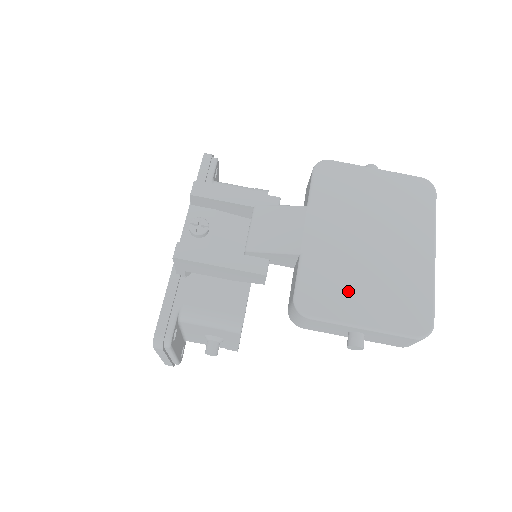
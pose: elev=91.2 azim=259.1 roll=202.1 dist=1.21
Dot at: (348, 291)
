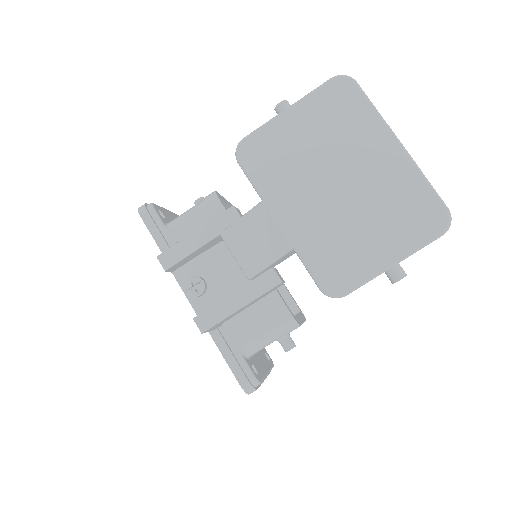
Dot at: (357, 245)
